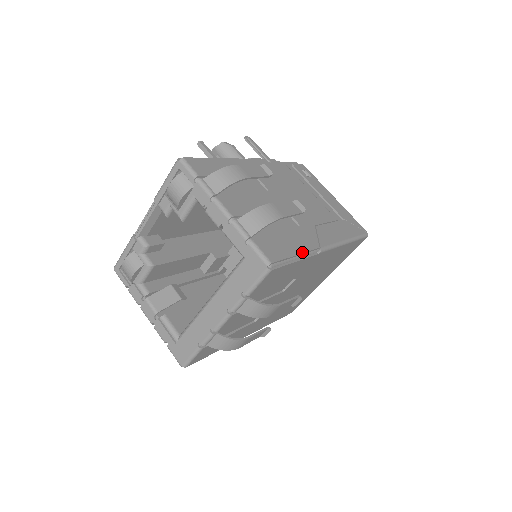
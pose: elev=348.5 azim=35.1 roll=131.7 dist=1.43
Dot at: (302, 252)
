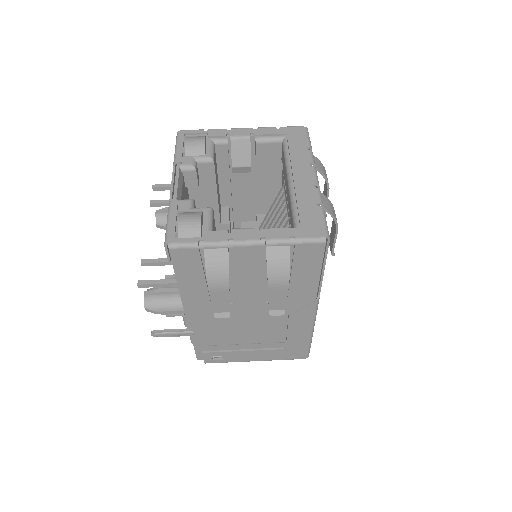
Dot at: occluded
